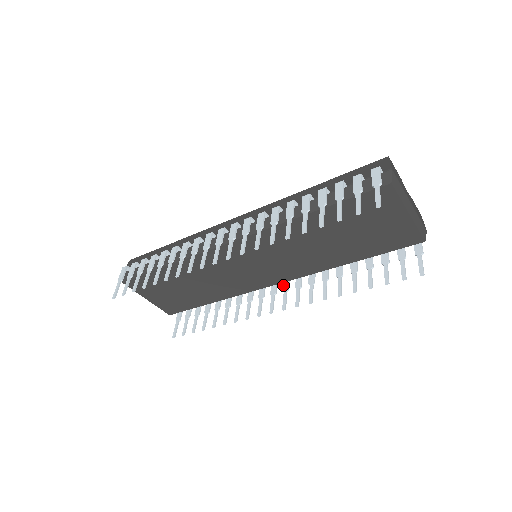
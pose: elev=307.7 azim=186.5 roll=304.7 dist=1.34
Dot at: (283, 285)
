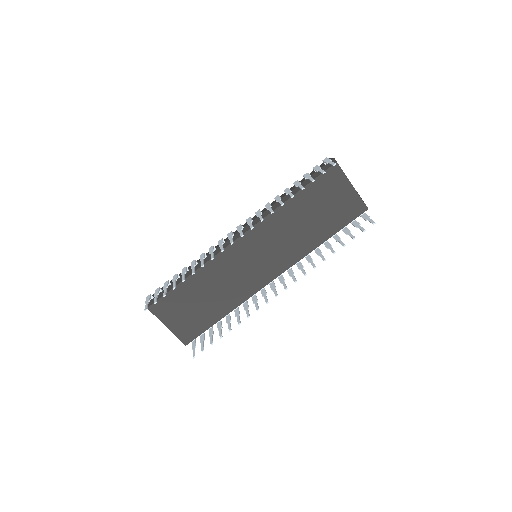
Dot at: (280, 280)
